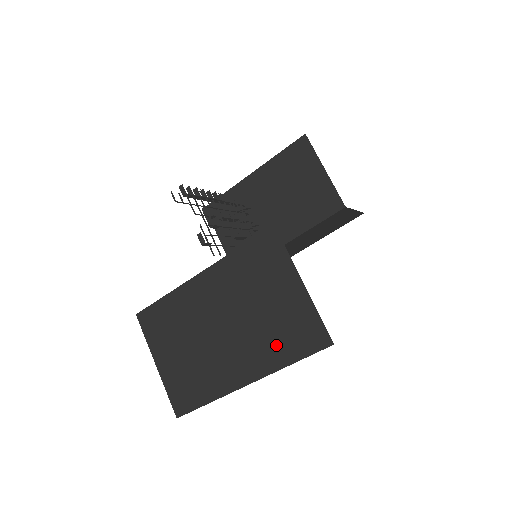
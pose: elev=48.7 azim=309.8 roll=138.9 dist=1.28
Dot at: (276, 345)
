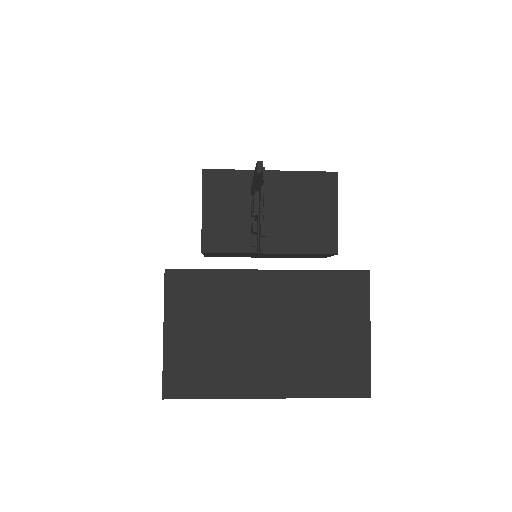
Dot at: (317, 375)
